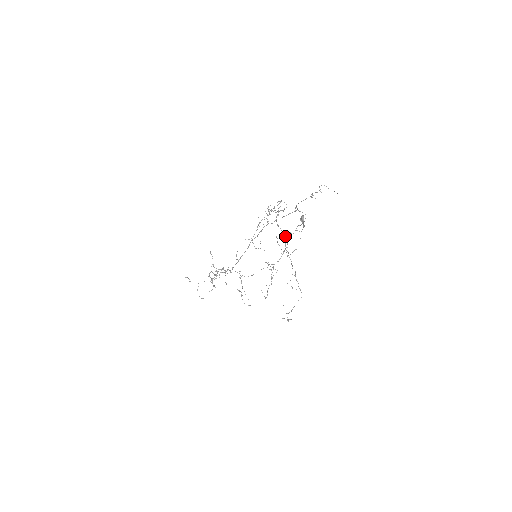
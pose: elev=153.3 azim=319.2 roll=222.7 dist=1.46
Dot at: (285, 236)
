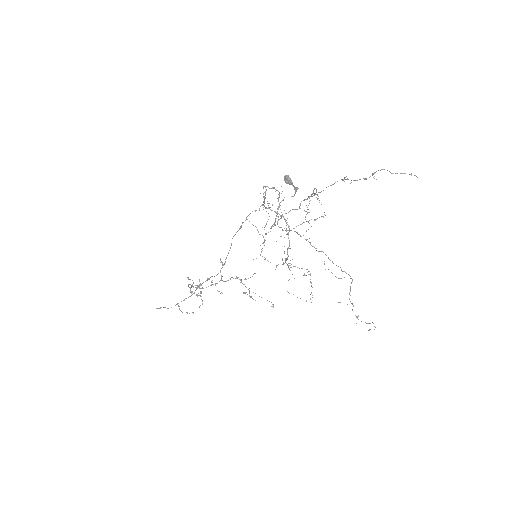
Dot at: occluded
